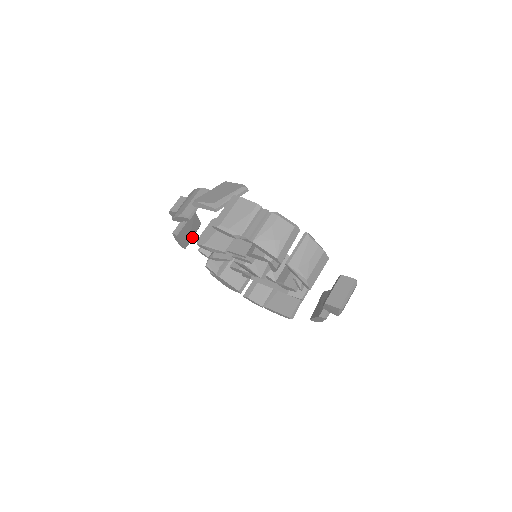
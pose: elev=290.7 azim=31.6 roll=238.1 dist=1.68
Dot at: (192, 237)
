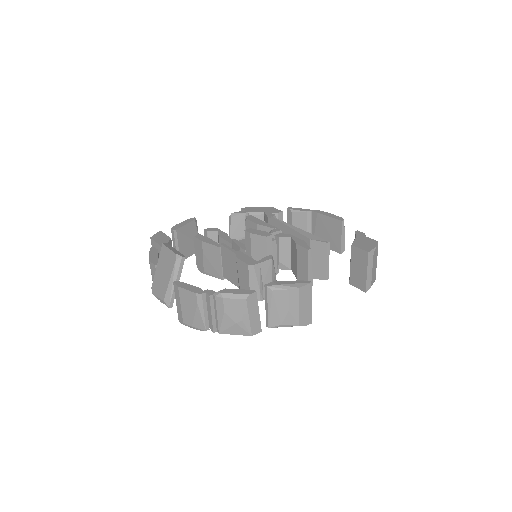
Dot at: occluded
